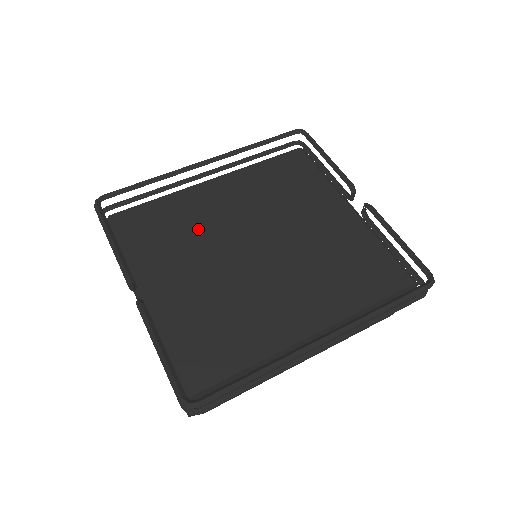
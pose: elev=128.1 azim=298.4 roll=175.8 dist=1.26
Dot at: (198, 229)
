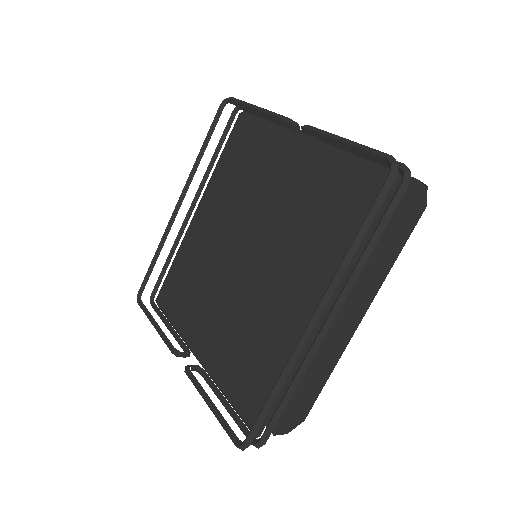
Dot at: (204, 269)
